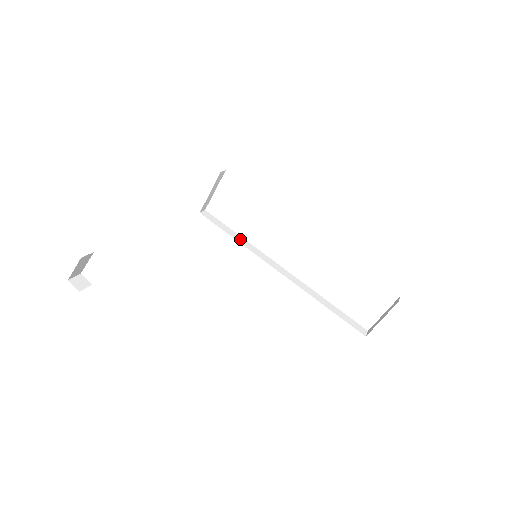
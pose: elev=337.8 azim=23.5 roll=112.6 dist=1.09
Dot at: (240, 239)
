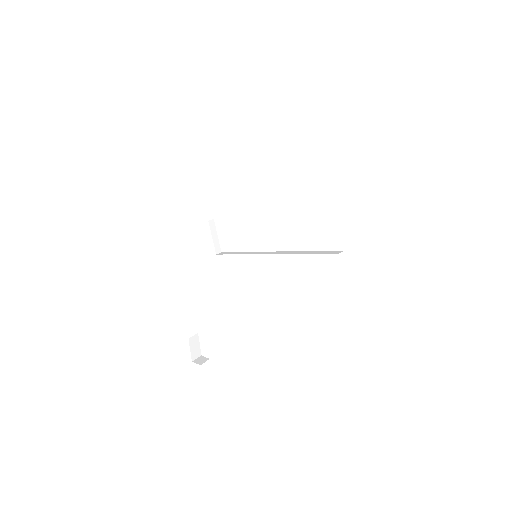
Dot at: (243, 253)
